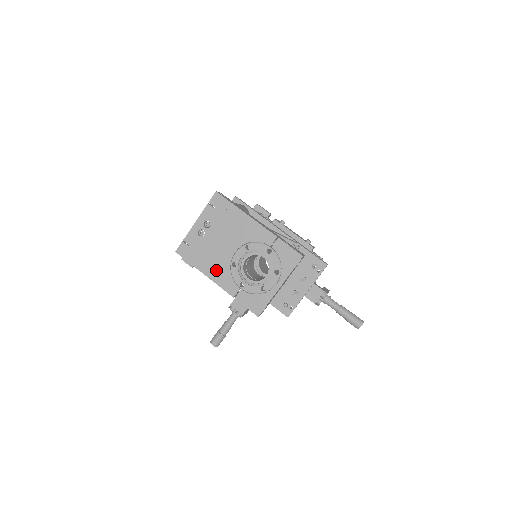
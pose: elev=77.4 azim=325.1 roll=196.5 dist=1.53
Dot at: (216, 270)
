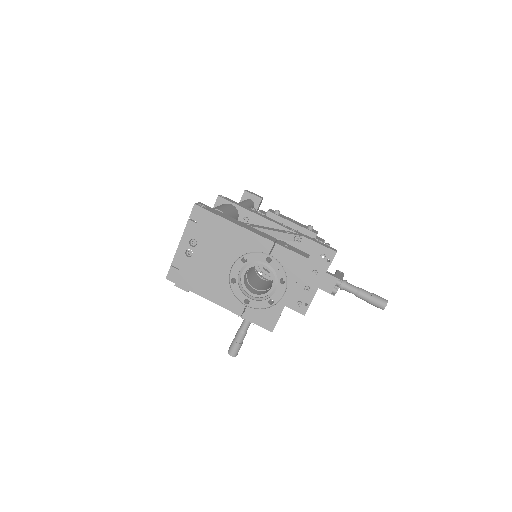
Dot at: (215, 291)
